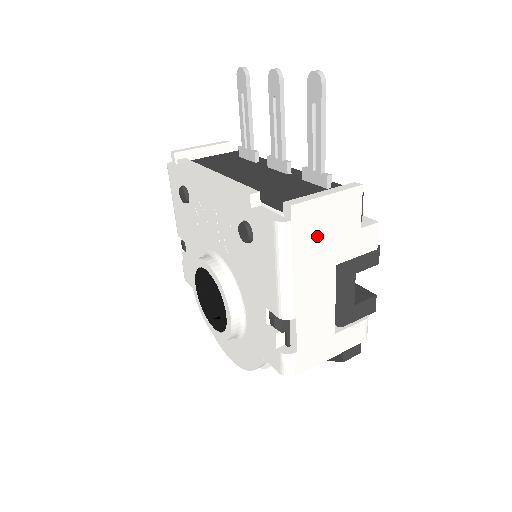
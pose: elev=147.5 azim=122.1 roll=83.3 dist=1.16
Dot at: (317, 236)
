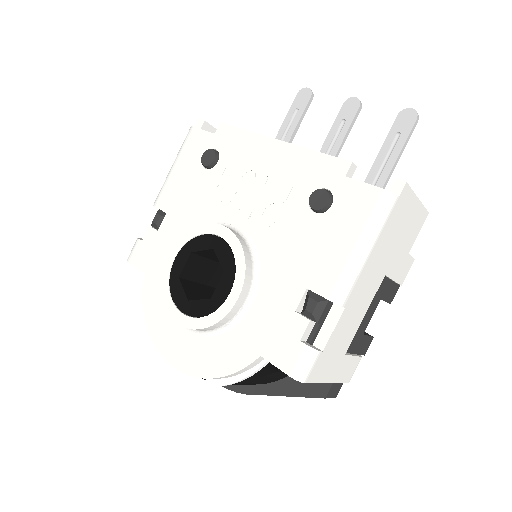
Dot at: (396, 232)
